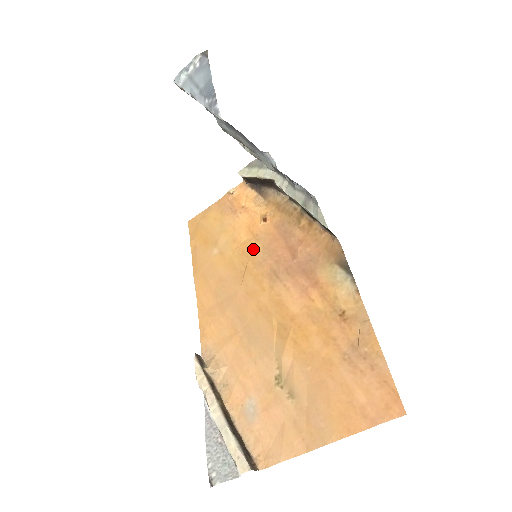
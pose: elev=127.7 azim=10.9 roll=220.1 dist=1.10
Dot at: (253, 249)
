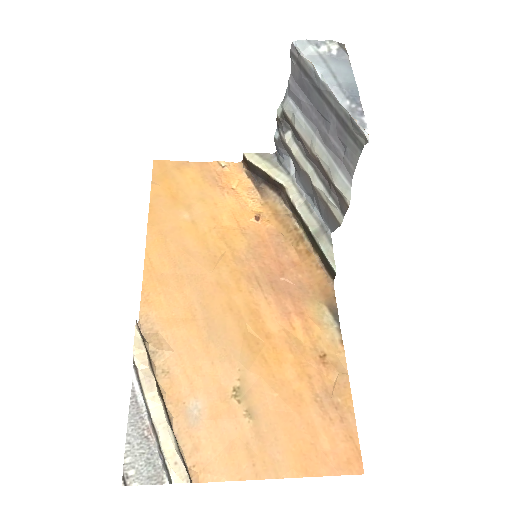
Dot at: (236, 240)
